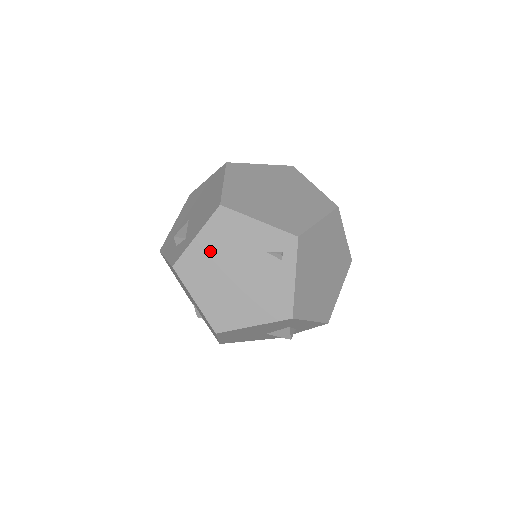
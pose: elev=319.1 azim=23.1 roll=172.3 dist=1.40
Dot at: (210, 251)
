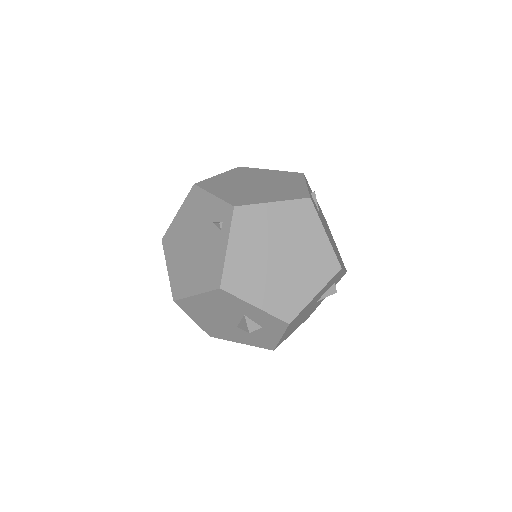
Dot at: (182, 225)
